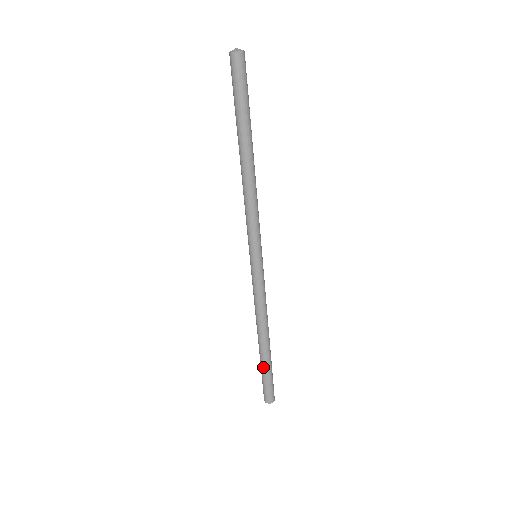
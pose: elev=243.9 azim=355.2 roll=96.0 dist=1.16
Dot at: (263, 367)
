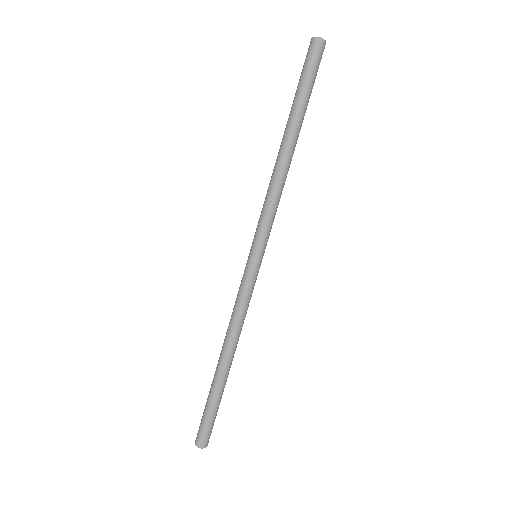
Dot at: (209, 392)
